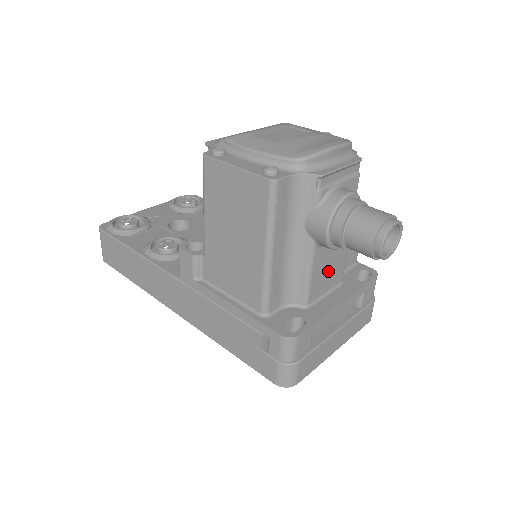
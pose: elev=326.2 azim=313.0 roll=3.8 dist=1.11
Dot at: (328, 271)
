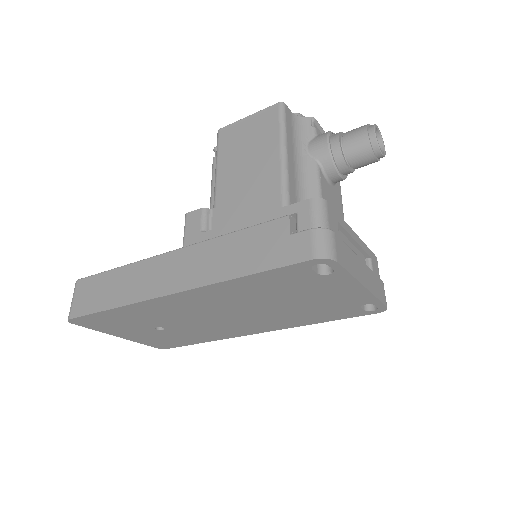
Dot at: occluded
